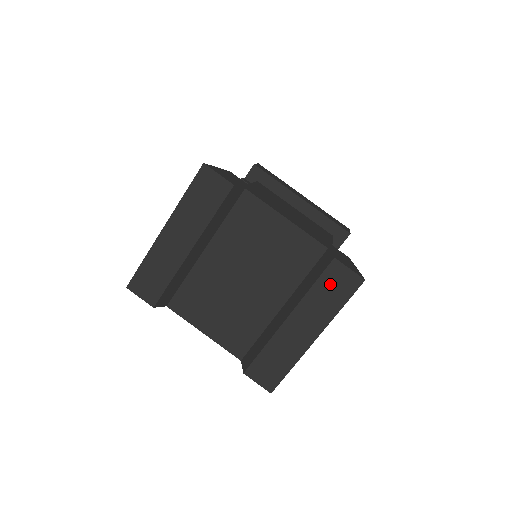
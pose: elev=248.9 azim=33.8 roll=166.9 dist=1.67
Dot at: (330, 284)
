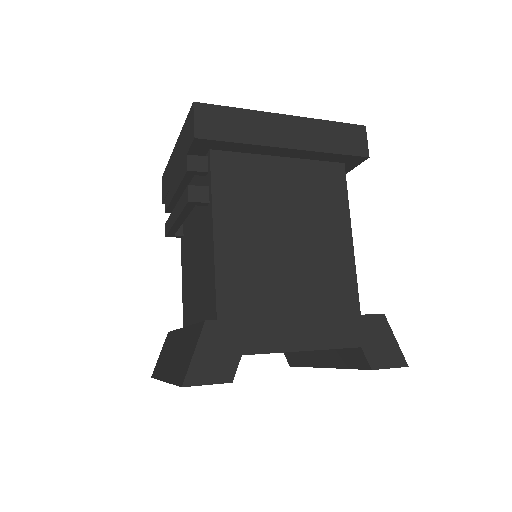
Dot at: occluded
